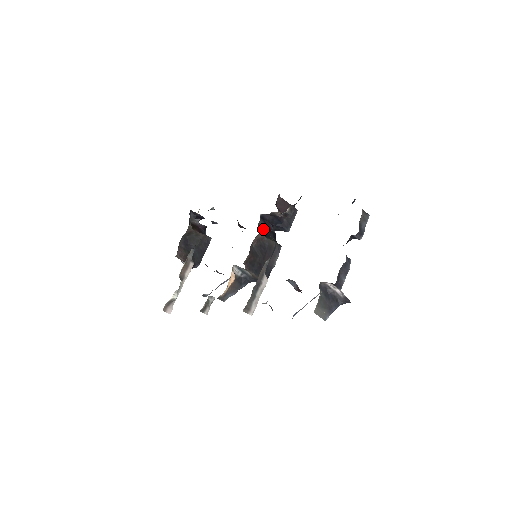
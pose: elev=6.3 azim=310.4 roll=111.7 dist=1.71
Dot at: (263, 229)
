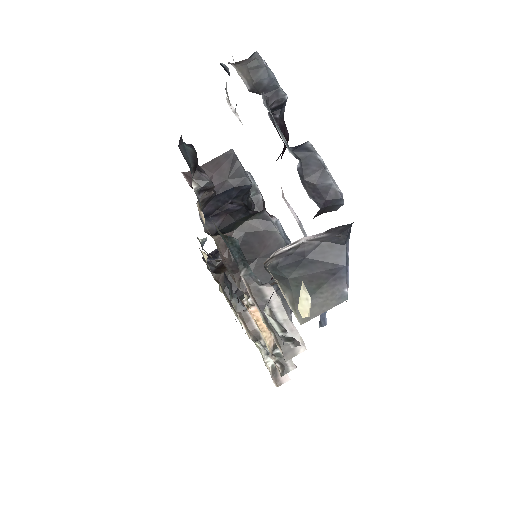
Dot at: (220, 226)
